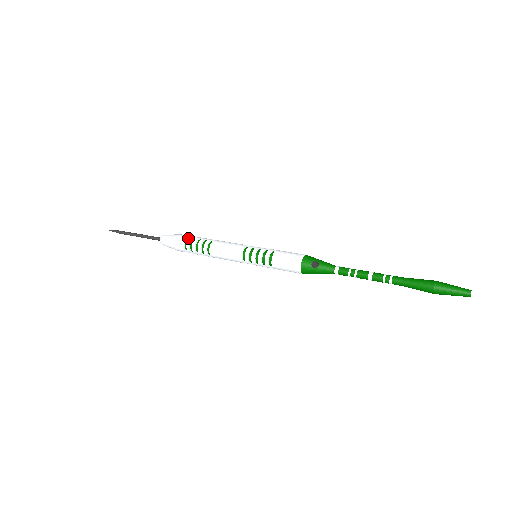
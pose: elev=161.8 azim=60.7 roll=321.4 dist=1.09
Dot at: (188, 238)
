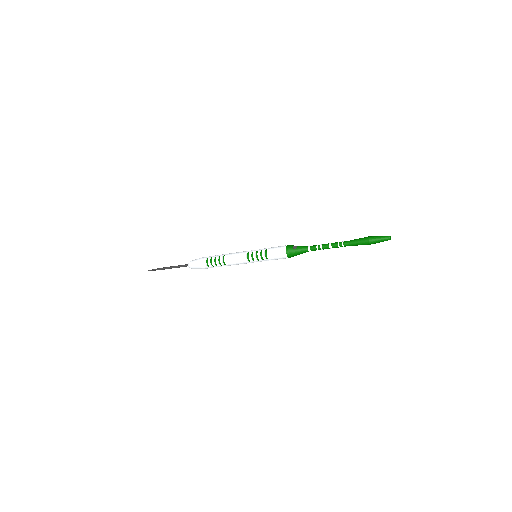
Dot at: (209, 257)
